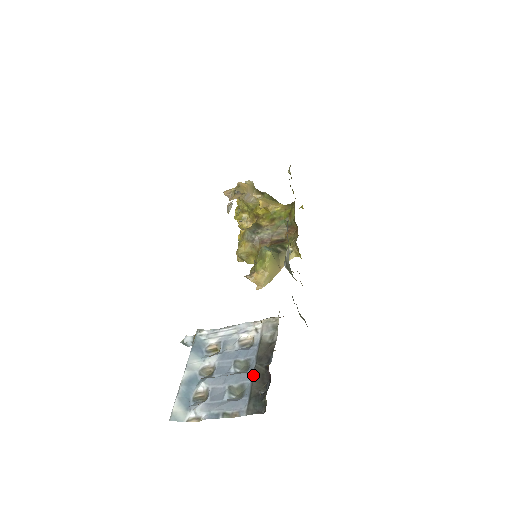
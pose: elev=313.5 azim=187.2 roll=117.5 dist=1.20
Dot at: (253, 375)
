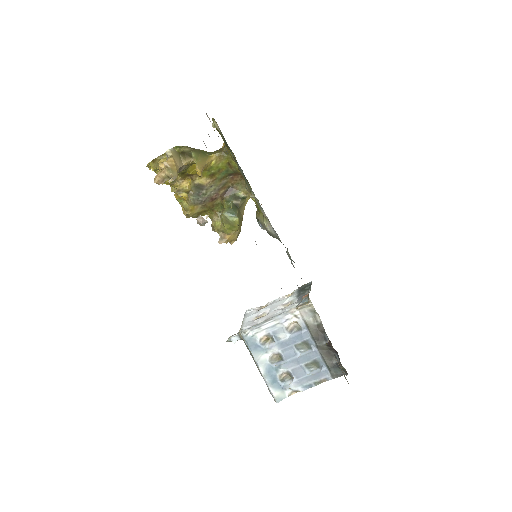
Dot at: (320, 353)
